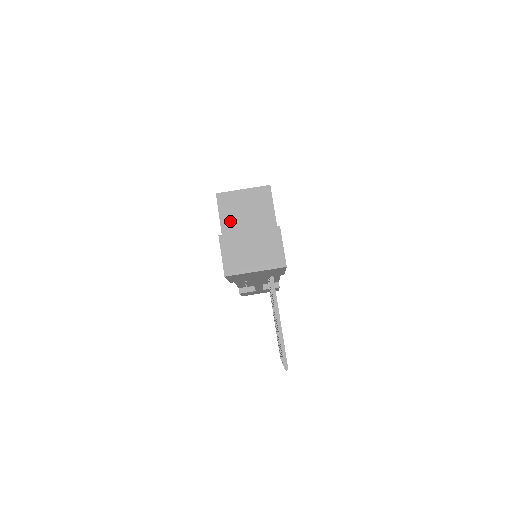
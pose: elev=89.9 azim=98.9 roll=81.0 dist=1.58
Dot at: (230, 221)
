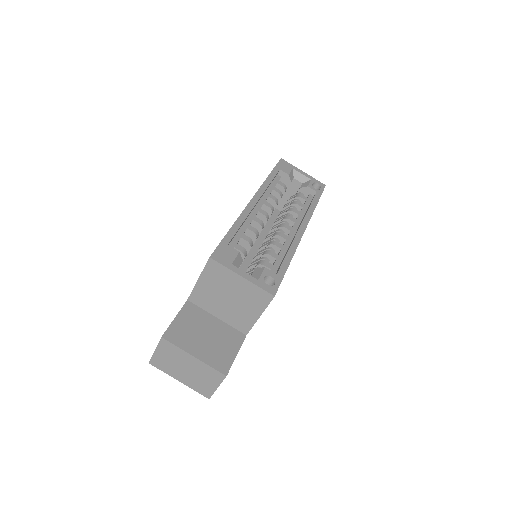
Dot at: (207, 290)
